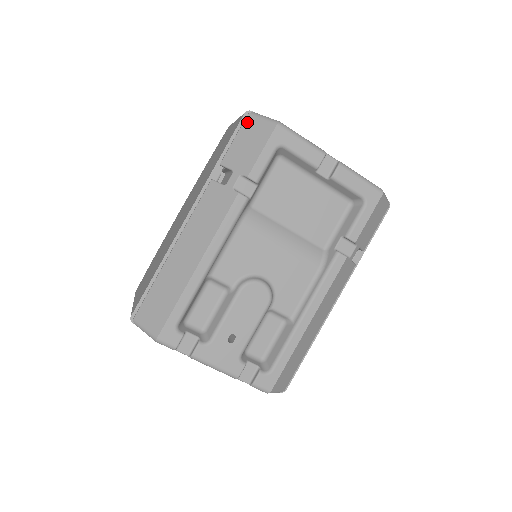
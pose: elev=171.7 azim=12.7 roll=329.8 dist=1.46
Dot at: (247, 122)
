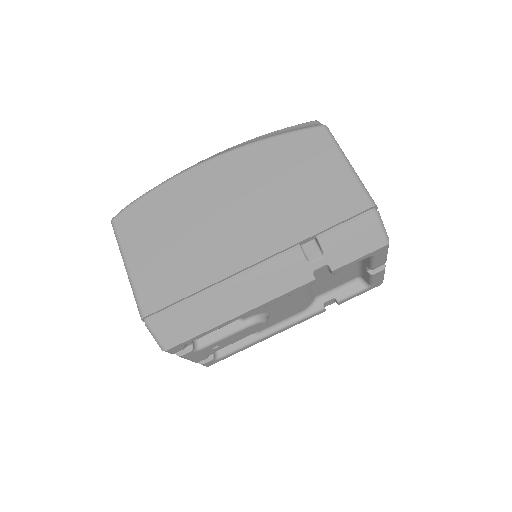
Dot at: (368, 219)
